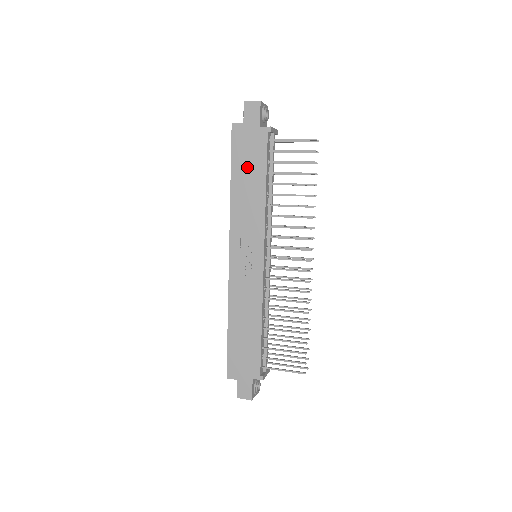
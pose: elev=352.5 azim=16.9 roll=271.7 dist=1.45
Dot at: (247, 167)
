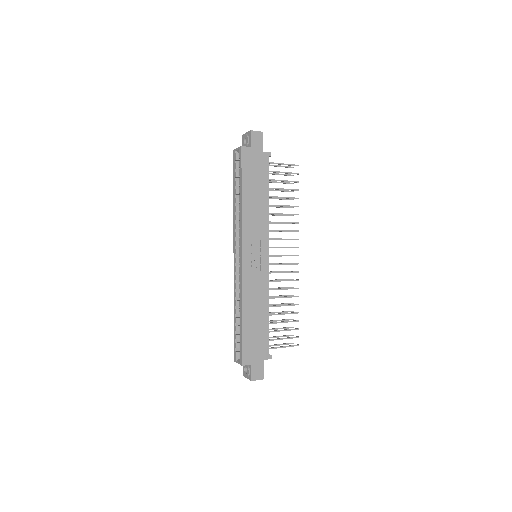
Dot at: (254, 182)
